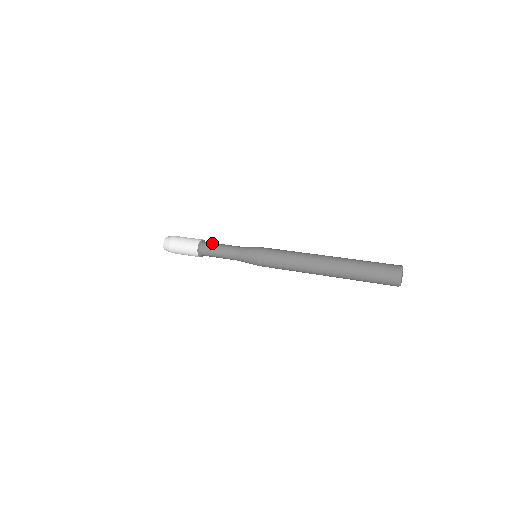
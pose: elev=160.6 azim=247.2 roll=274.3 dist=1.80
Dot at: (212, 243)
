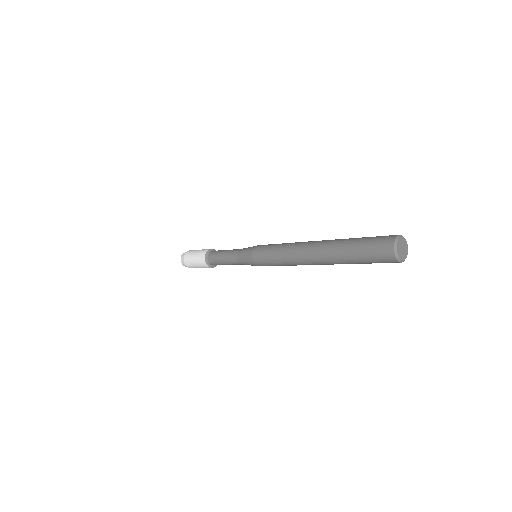
Dot at: (217, 251)
